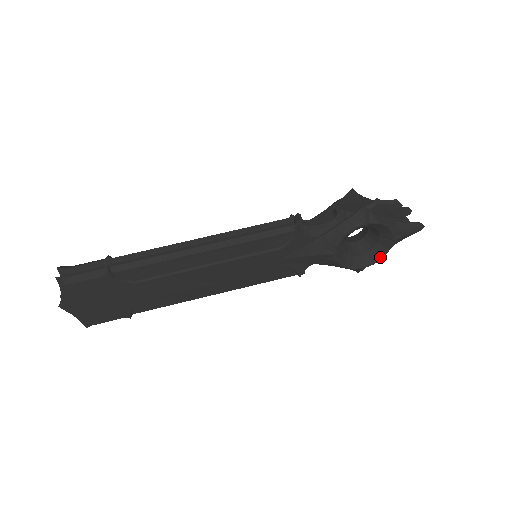
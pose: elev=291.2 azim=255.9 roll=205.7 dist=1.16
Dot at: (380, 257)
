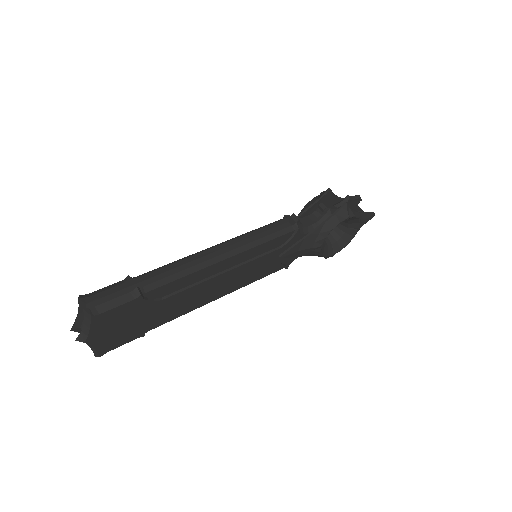
Dot at: (346, 244)
